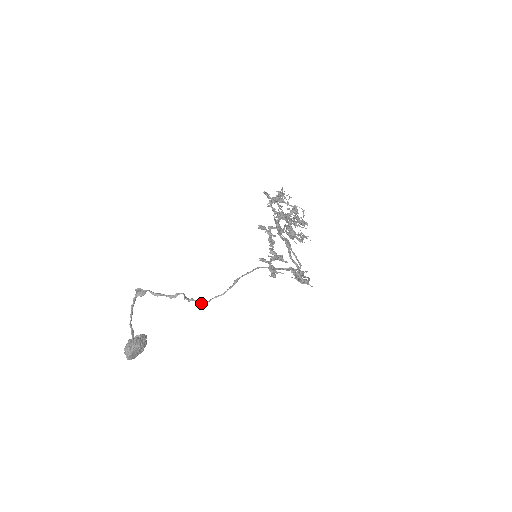
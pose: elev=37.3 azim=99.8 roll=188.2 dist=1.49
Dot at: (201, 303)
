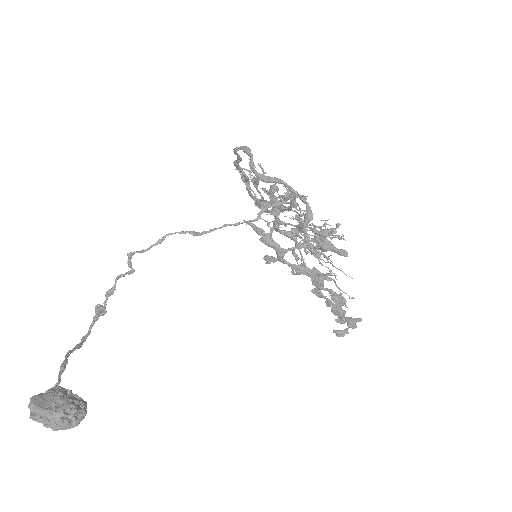
Dot at: (140, 252)
